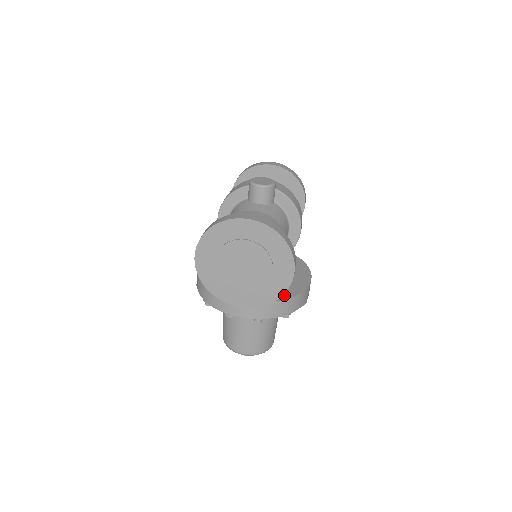
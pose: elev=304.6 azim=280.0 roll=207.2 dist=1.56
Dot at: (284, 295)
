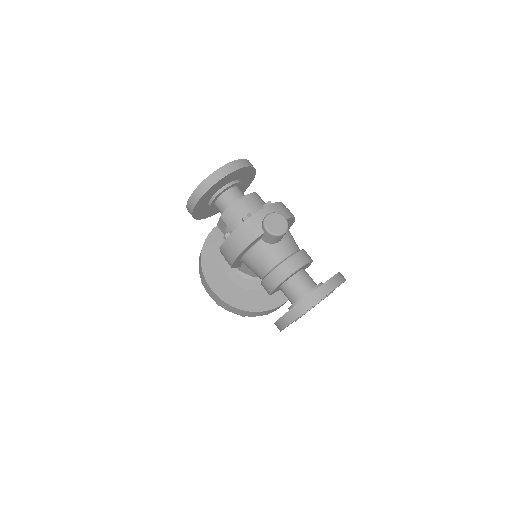
Dot at: occluded
